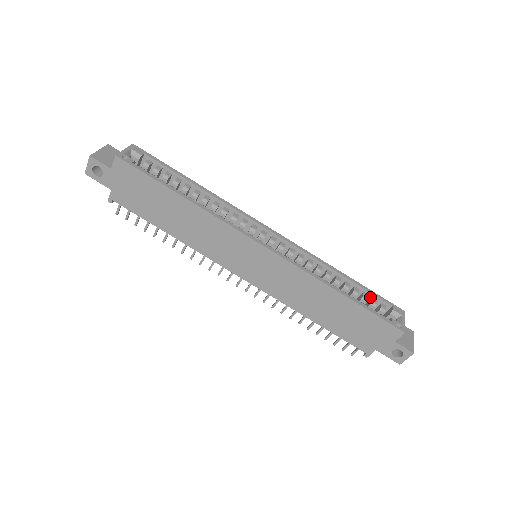
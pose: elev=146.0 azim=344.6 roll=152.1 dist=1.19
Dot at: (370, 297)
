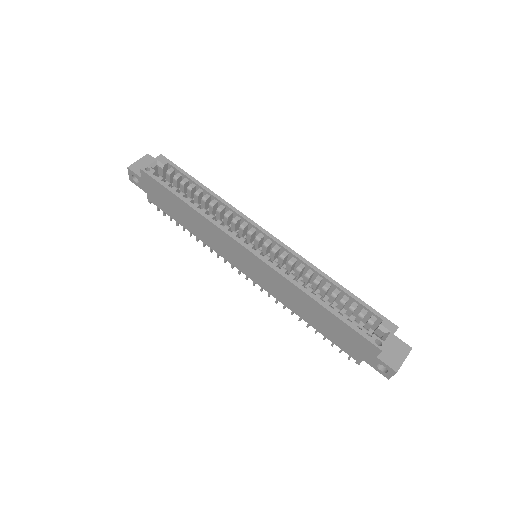
Dot at: (361, 307)
